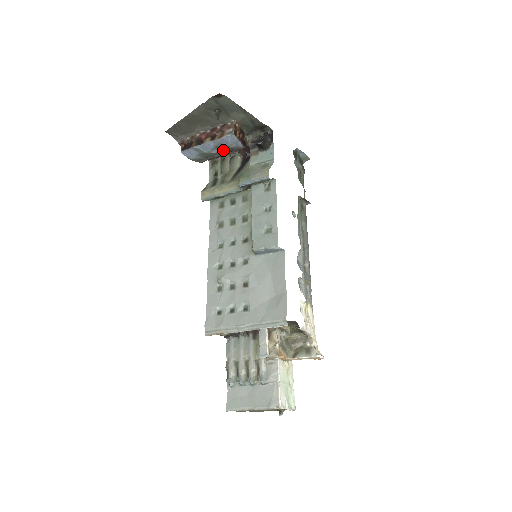
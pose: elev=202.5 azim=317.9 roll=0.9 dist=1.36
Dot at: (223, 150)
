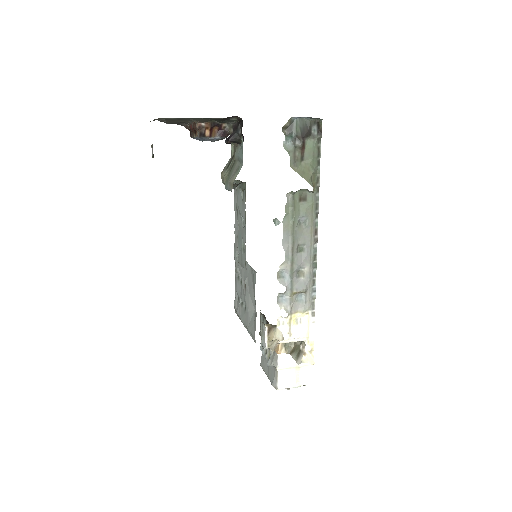
Dot at: occluded
